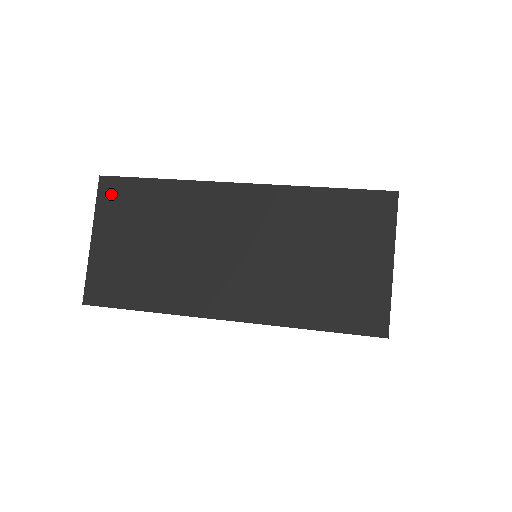
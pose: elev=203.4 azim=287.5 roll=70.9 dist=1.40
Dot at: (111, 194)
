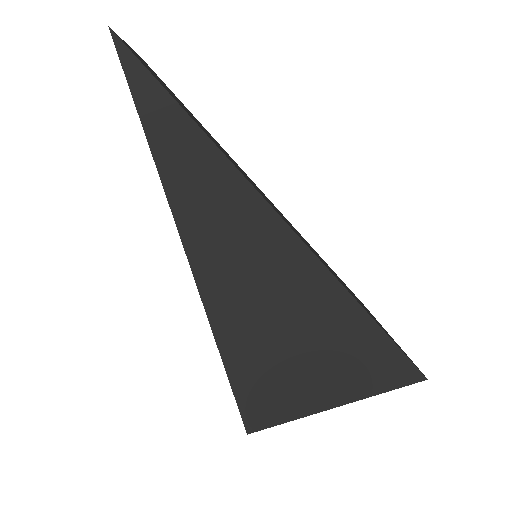
Dot at: occluded
